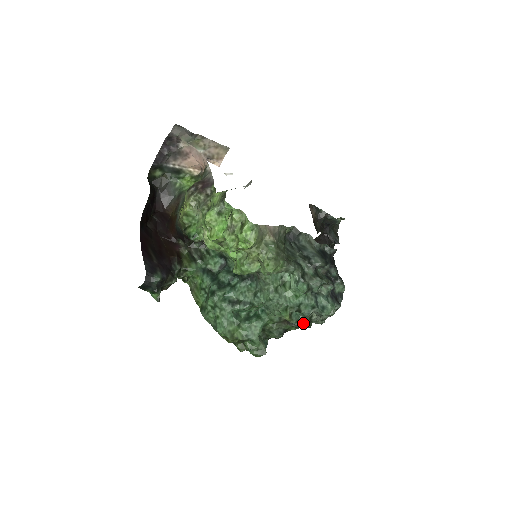
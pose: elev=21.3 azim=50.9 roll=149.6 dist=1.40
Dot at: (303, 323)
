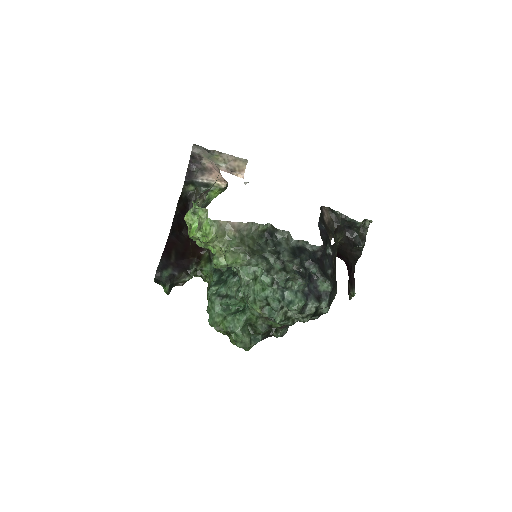
Dot at: (275, 318)
